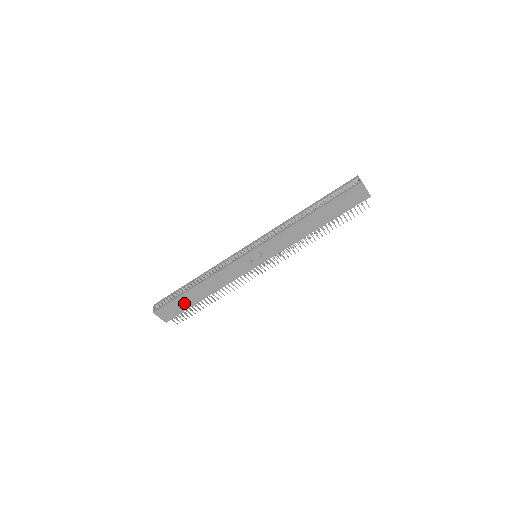
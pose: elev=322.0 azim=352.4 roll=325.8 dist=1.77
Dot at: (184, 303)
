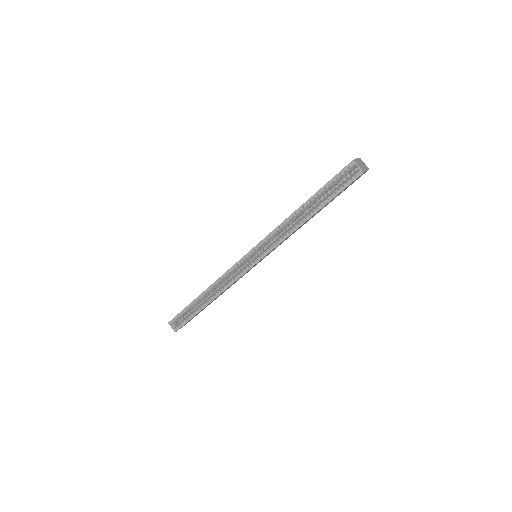
Dot at: (199, 312)
